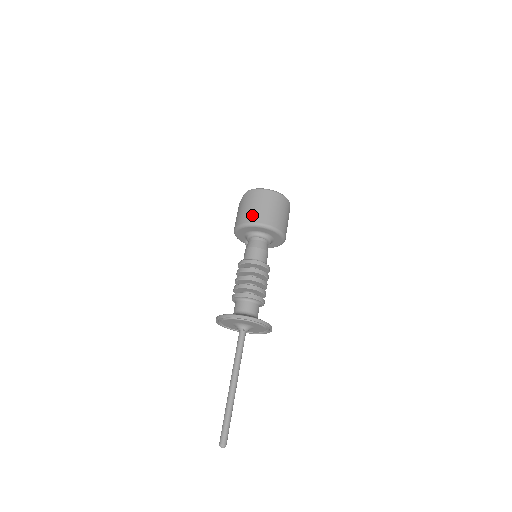
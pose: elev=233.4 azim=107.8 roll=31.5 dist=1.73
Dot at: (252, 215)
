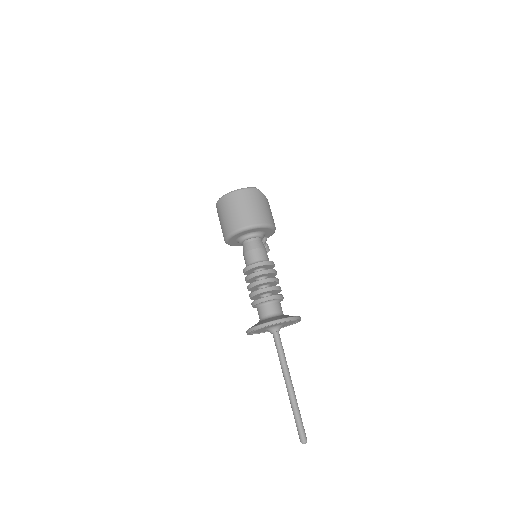
Dot at: (226, 227)
